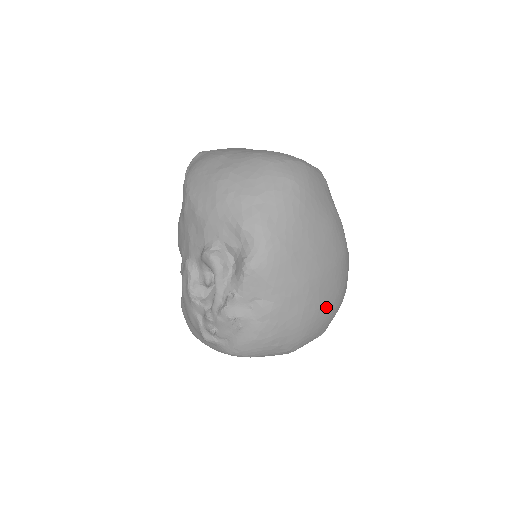
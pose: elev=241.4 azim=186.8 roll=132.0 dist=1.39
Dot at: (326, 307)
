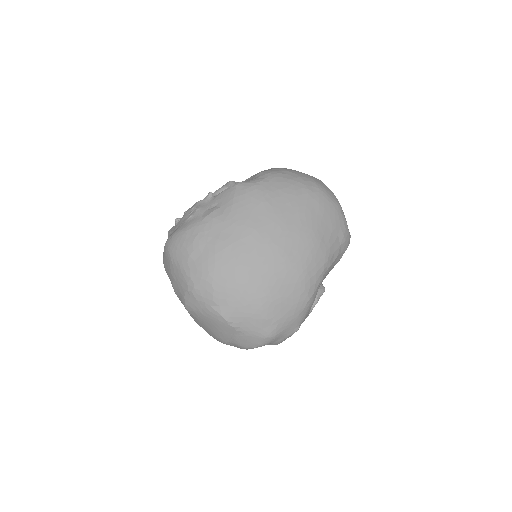
Dot at: (246, 276)
